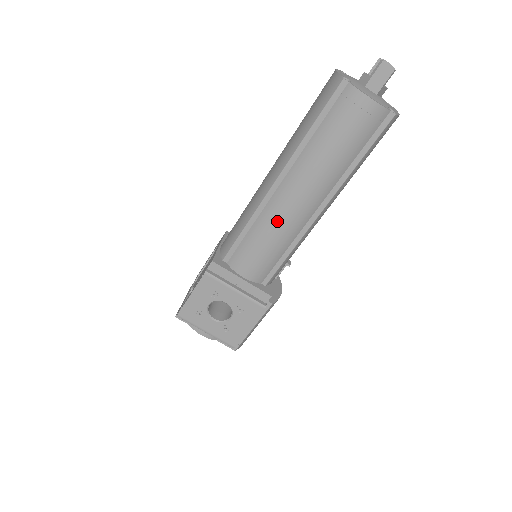
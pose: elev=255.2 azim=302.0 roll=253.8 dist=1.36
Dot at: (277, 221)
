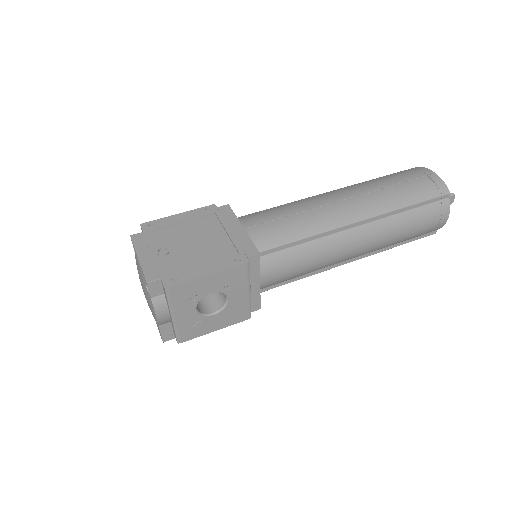
Dot at: (332, 253)
